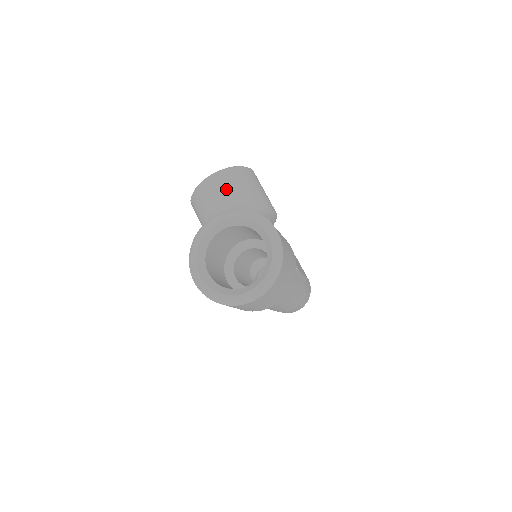
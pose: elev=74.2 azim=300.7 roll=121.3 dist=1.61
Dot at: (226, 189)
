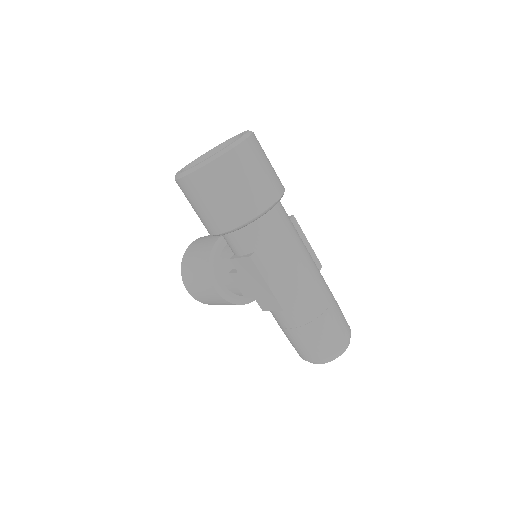
Dot at: (208, 236)
